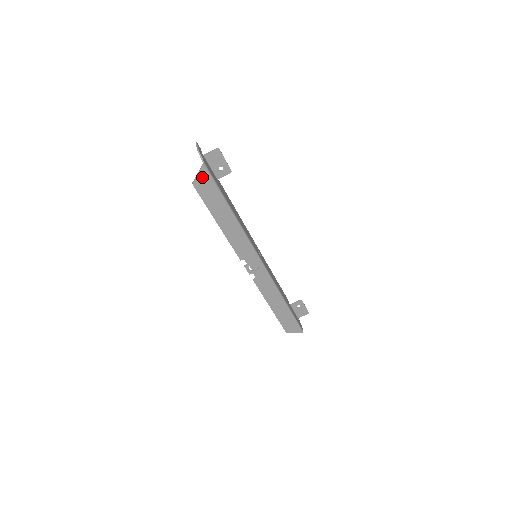
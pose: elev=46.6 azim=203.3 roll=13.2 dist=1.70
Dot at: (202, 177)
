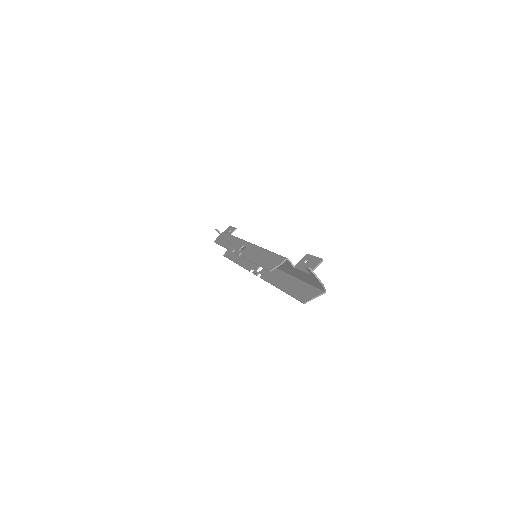
Dot at: (314, 296)
